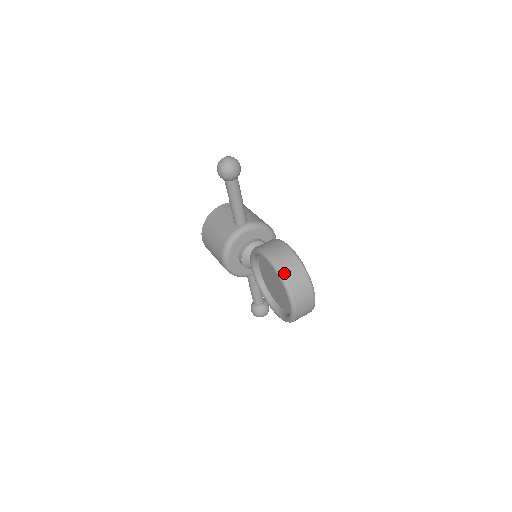
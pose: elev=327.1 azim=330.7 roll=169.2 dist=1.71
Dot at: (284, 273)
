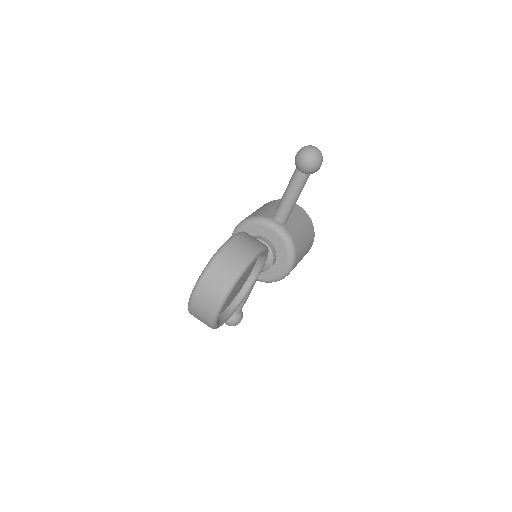
Dot at: (218, 258)
